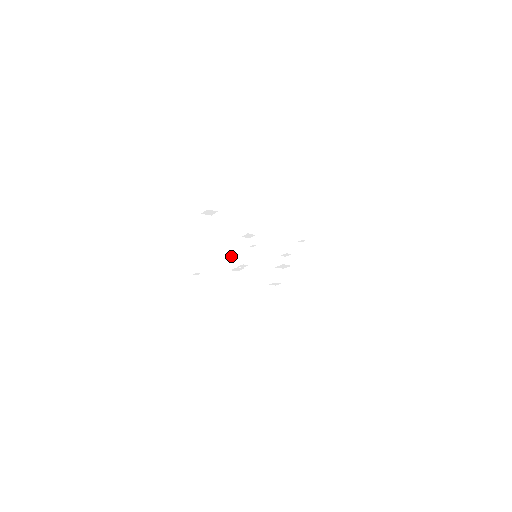
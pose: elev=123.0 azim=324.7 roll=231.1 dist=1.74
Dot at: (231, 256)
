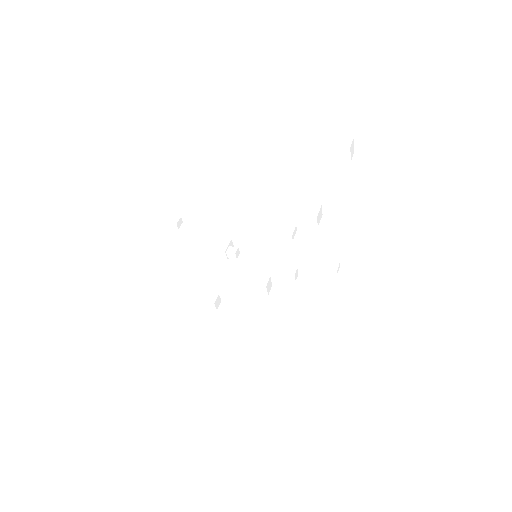
Dot at: (222, 238)
